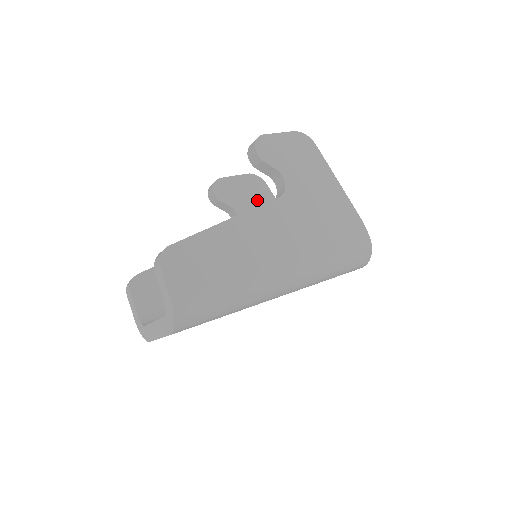
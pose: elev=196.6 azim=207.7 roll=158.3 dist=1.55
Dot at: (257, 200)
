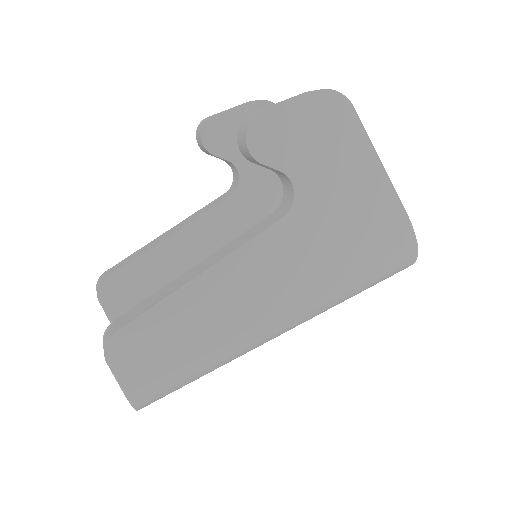
Dot at: occluded
